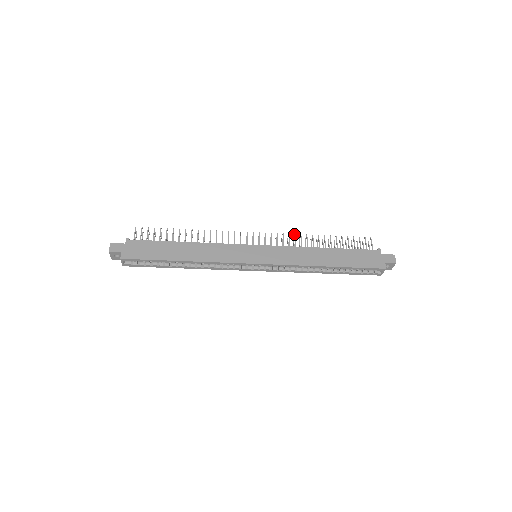
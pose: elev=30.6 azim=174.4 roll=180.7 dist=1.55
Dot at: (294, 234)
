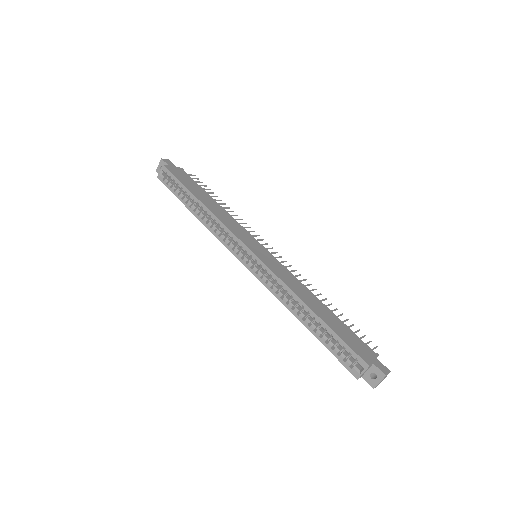
Dot at: occluded
